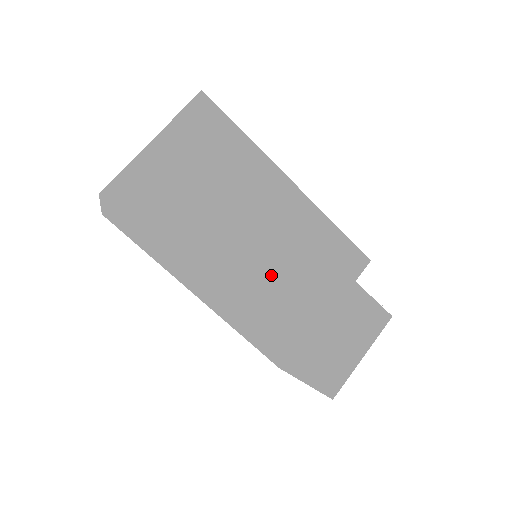
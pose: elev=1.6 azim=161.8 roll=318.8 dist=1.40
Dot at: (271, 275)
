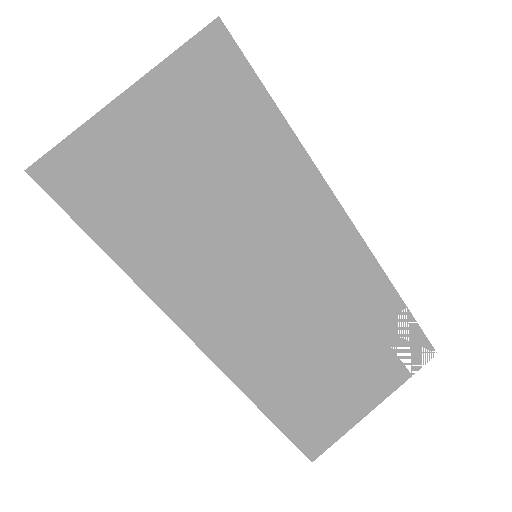
Dot at: (269, 313)
